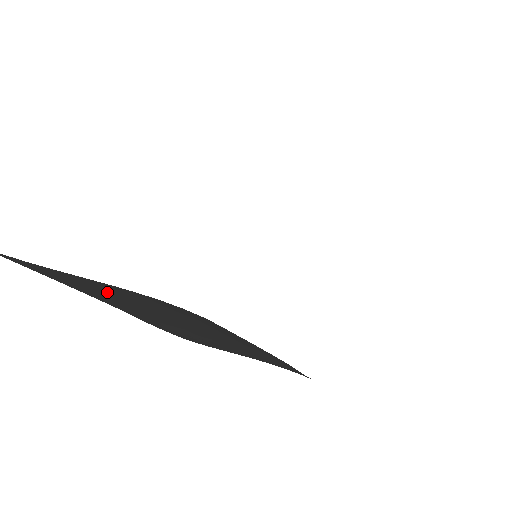
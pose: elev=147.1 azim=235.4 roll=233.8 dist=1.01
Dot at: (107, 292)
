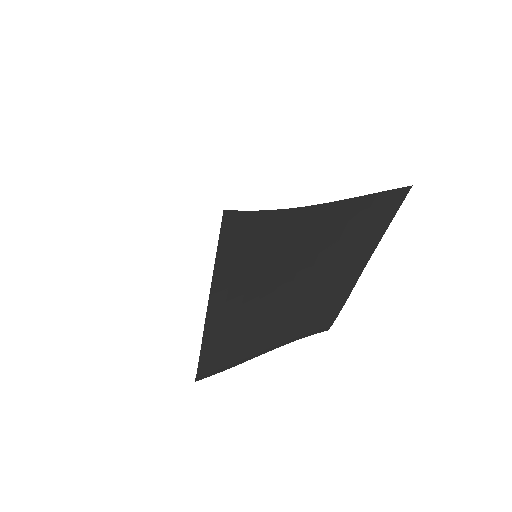
Dot at: (292, 239)
